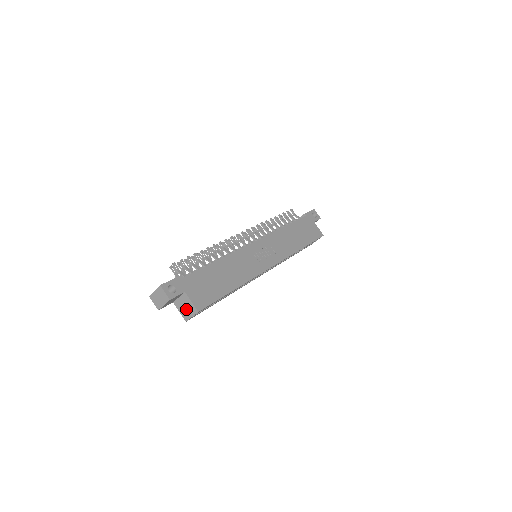
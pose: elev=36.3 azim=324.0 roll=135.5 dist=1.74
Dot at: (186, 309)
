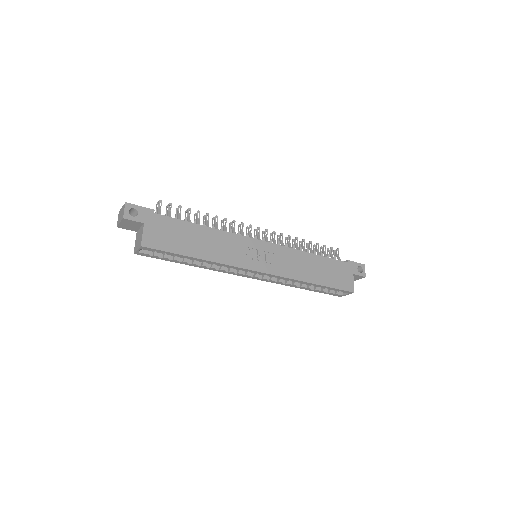
Dot at: (138, 241)
